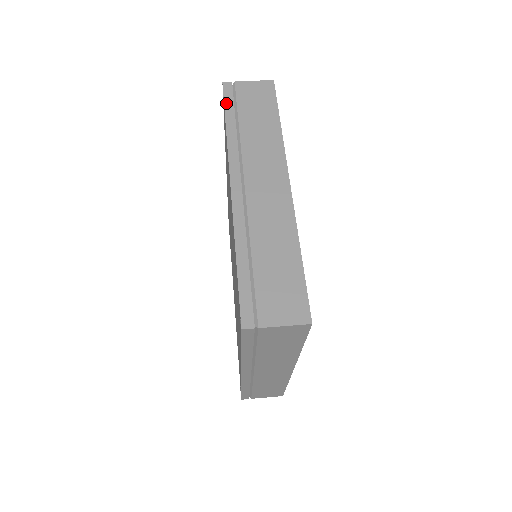
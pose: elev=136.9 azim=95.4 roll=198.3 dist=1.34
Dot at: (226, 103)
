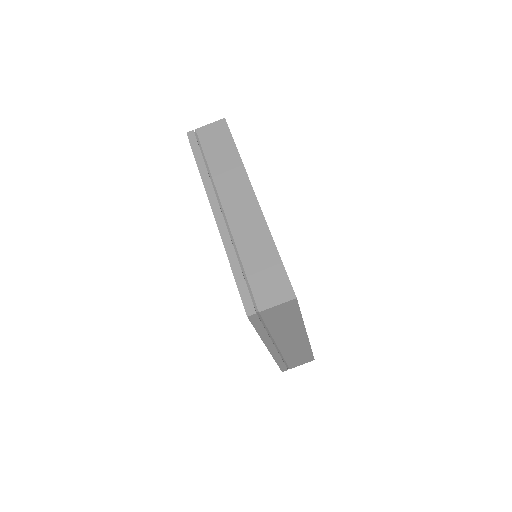
Dot at: (193, 149)
